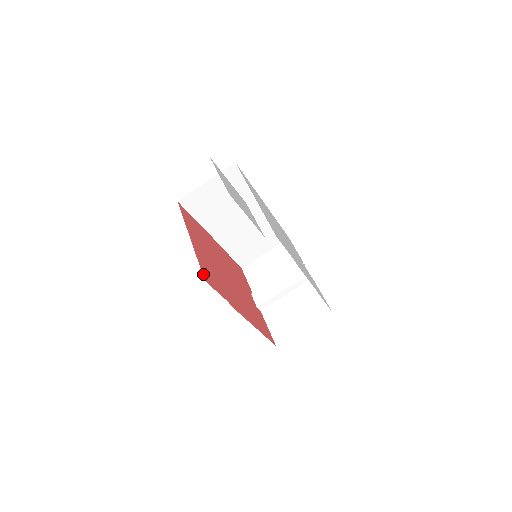
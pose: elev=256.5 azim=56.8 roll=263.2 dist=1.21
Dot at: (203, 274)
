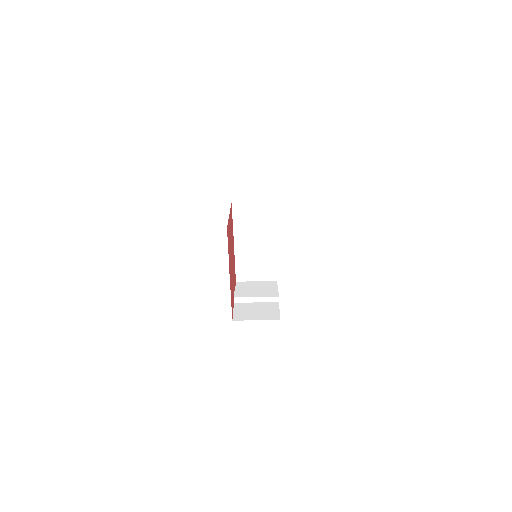
Dot at: (227, 226)
